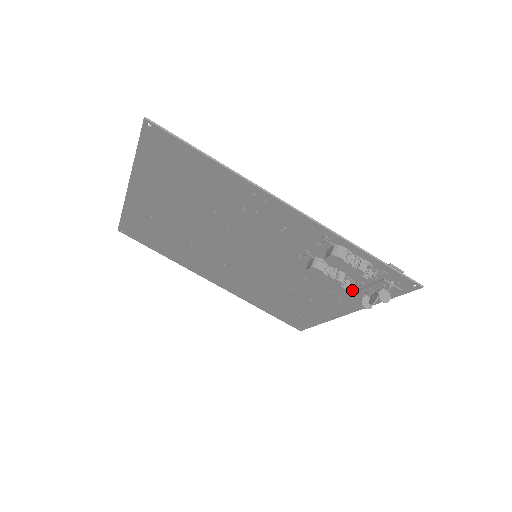
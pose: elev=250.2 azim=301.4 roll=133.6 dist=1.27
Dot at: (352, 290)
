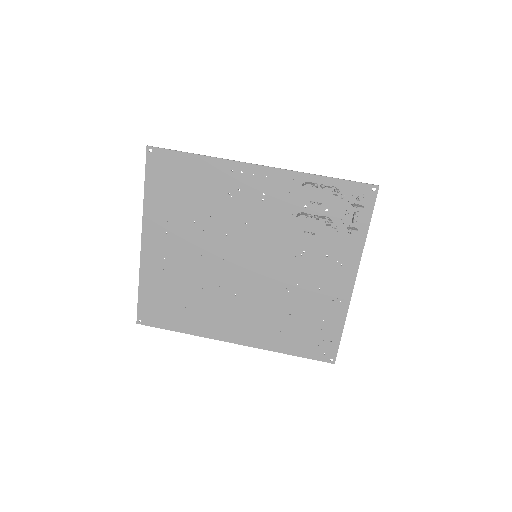
Dot at: (340, 238)
